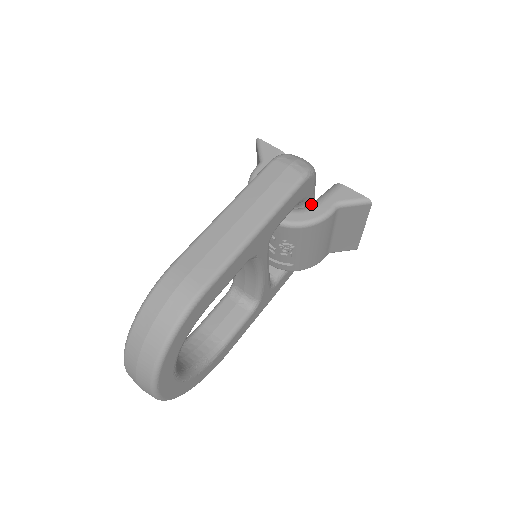
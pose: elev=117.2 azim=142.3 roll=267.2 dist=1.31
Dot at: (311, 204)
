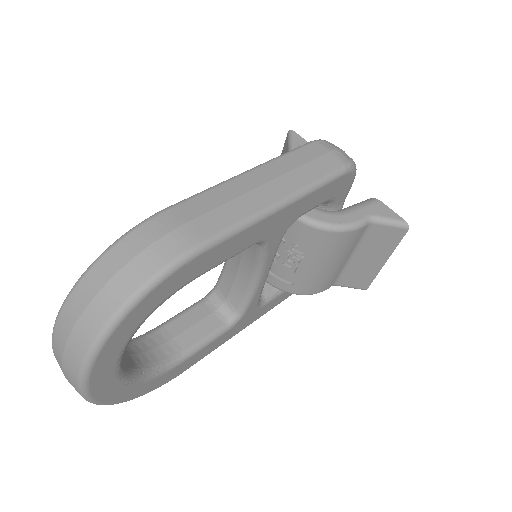
Dot at: occluded
